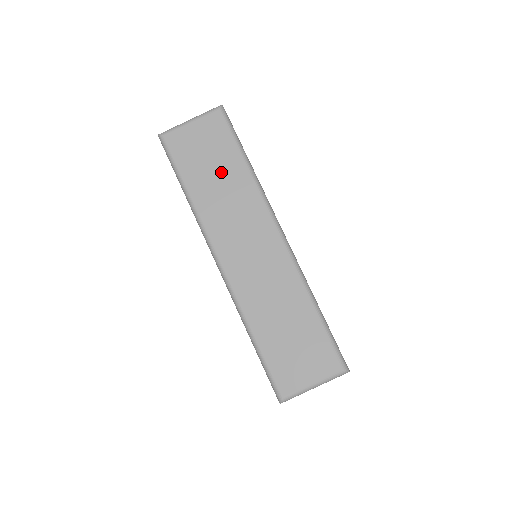
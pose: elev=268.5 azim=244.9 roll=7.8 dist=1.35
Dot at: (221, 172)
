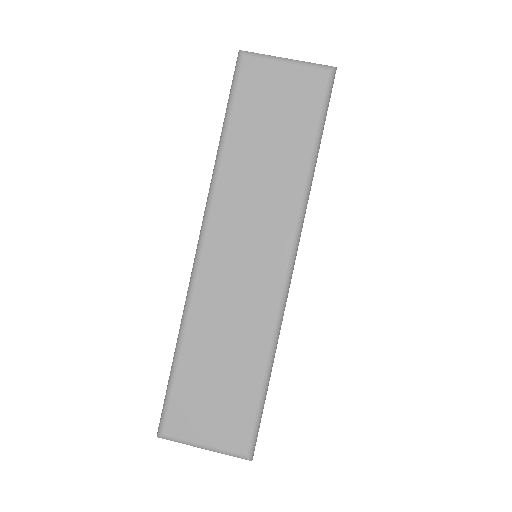
Dot at: (277, 146)
